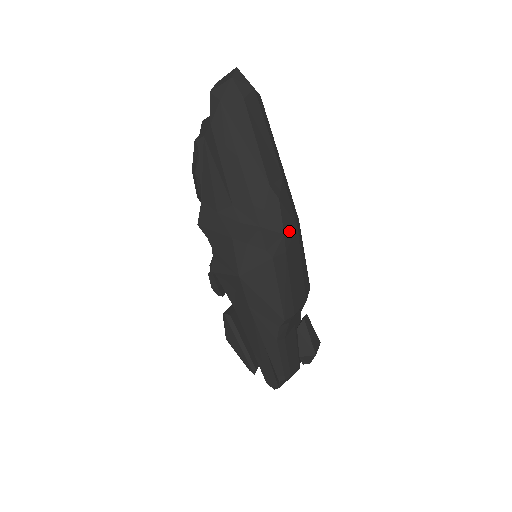
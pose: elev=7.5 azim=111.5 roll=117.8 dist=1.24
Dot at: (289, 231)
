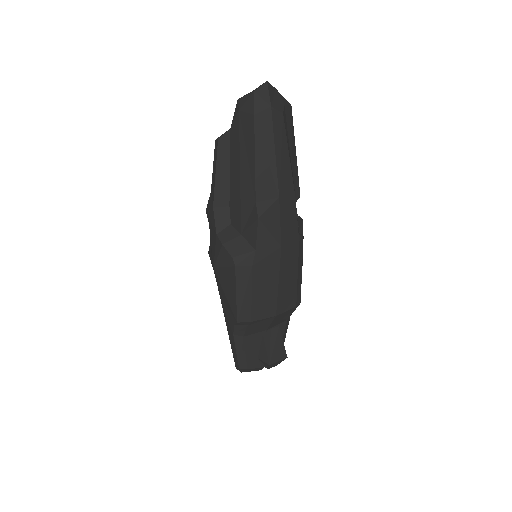
Dot at: (266, 249)
